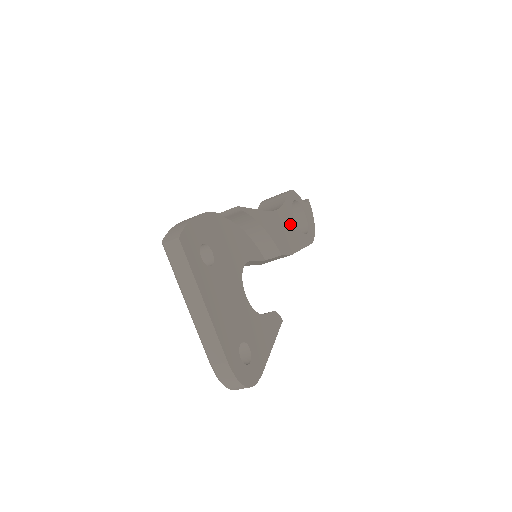
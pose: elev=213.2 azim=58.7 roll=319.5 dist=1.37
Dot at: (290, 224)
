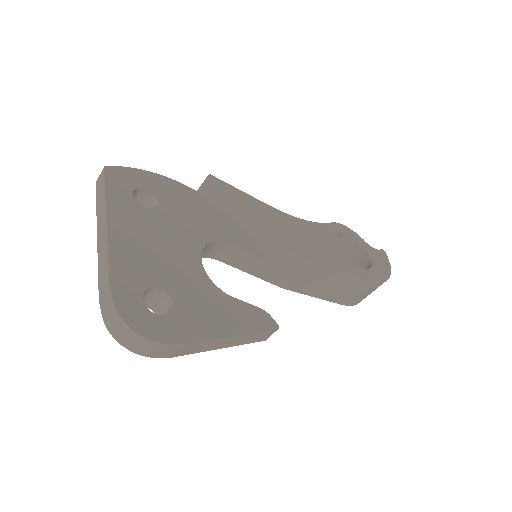
Dot at: (324, 241)
